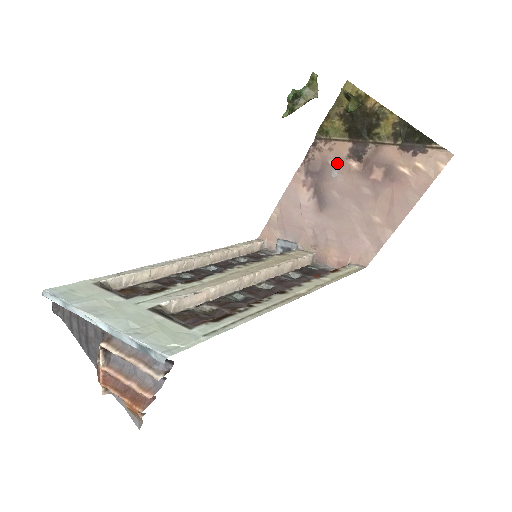
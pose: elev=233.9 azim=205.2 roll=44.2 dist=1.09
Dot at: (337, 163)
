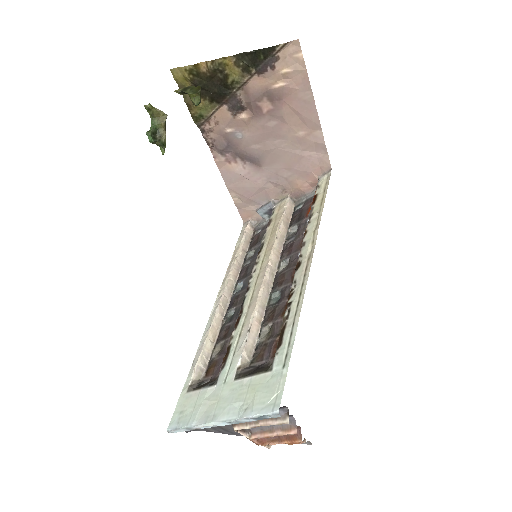
Dot at: (232, 127)
